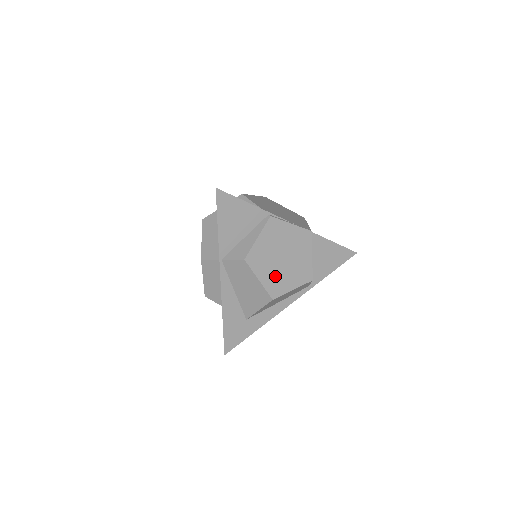
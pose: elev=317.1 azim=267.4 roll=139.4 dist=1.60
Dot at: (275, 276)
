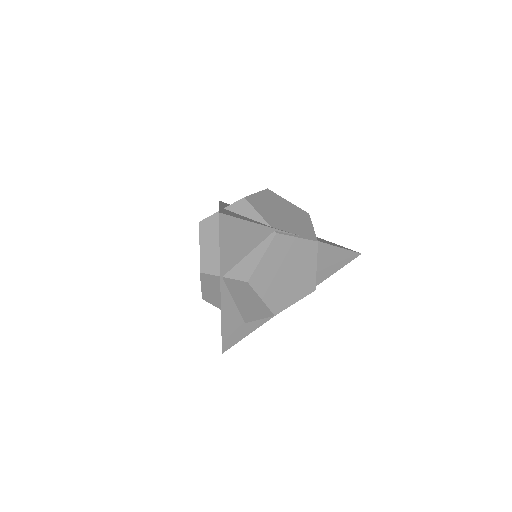
Dot at: (278, 293)
